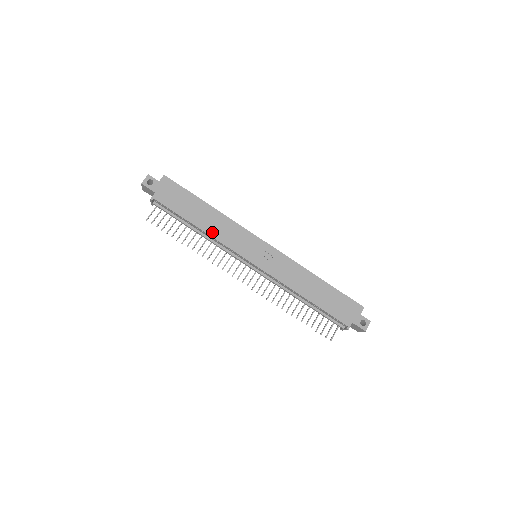
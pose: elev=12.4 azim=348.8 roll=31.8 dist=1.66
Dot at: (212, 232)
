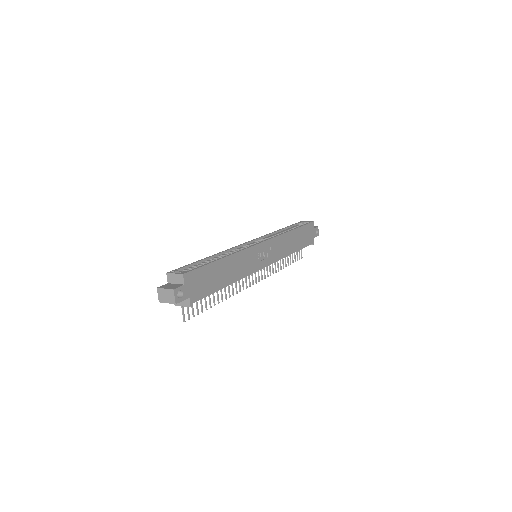
Dot at: (237, 277)
